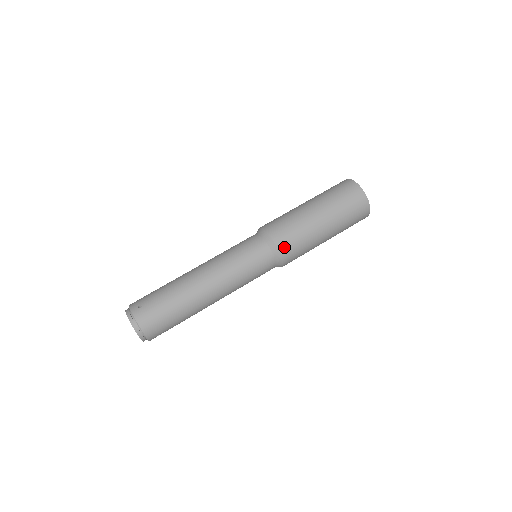
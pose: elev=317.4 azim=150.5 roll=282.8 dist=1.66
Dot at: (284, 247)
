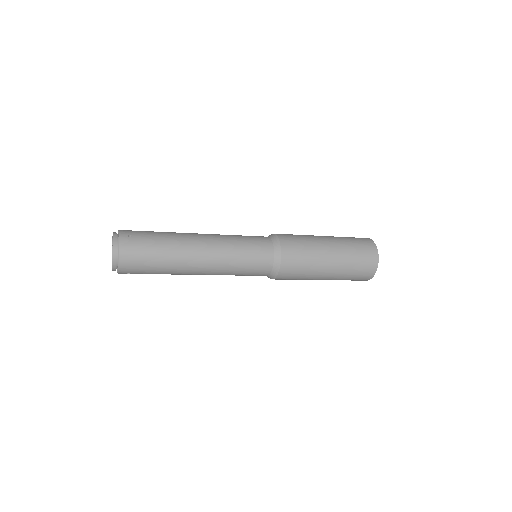
Dot at: (287, 261)
